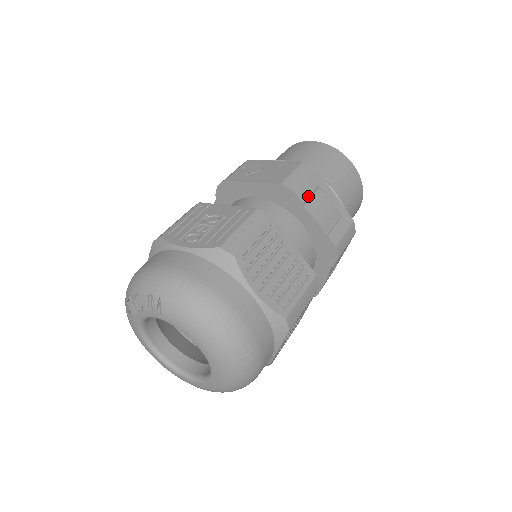
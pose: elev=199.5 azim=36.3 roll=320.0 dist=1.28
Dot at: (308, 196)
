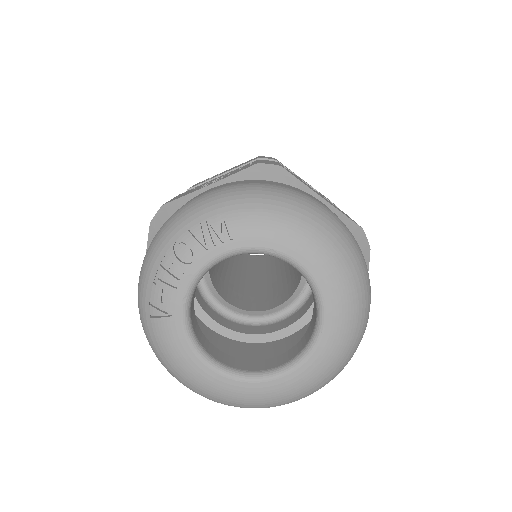
Dot at: occluded
